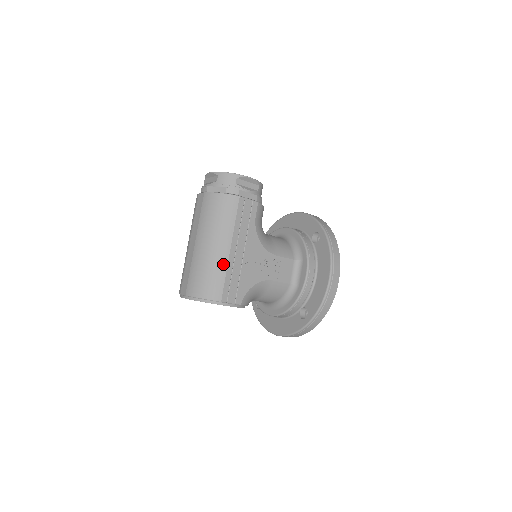
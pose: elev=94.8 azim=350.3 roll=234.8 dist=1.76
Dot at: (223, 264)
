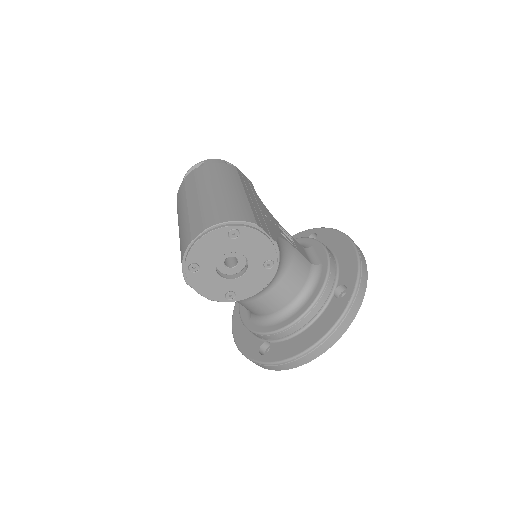
Dot at: (243, 199)
